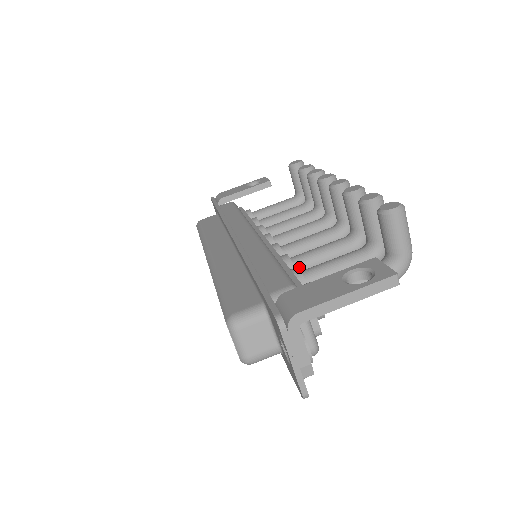
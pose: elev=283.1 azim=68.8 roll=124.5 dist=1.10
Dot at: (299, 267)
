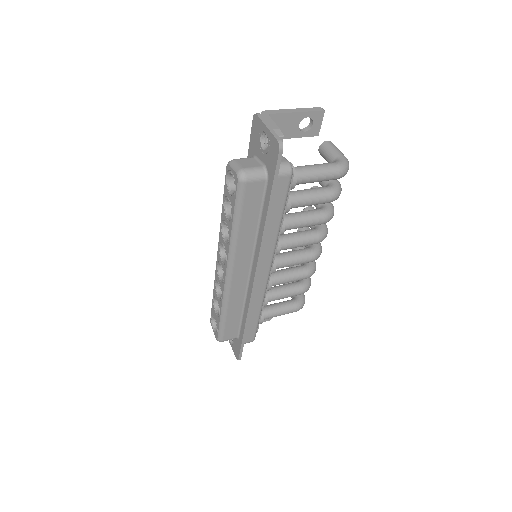
Dot at: occluded
